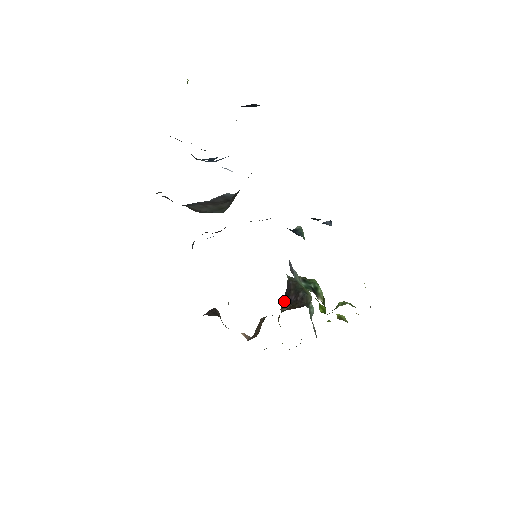
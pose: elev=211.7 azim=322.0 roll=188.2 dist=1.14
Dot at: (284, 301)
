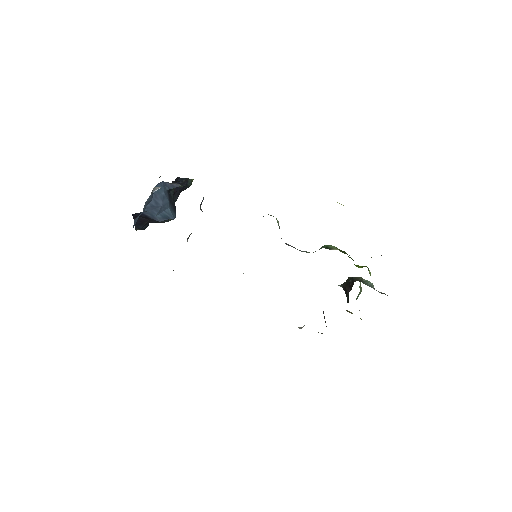
Dot at: (347, 299)
